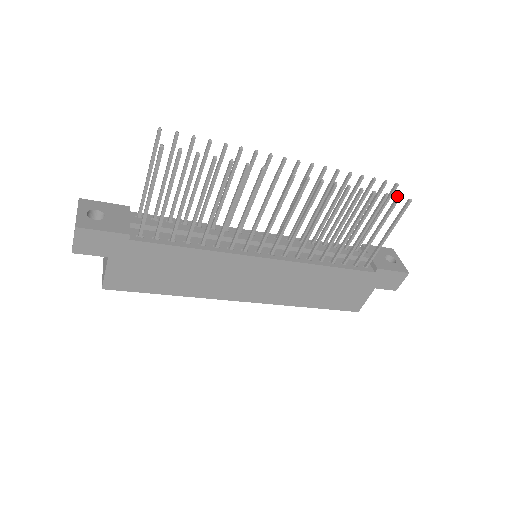
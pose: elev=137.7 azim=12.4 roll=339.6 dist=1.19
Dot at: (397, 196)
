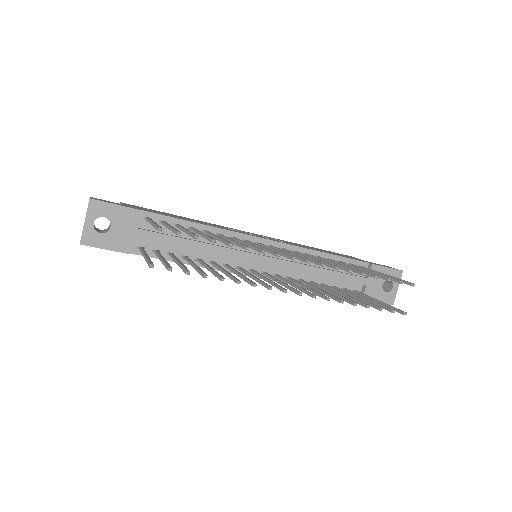
Dot at: (393, 310)
